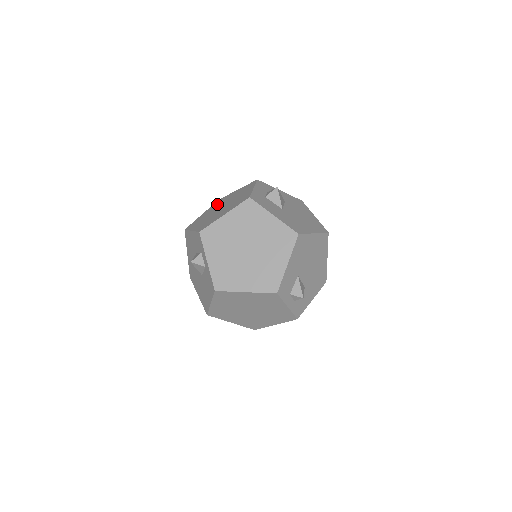
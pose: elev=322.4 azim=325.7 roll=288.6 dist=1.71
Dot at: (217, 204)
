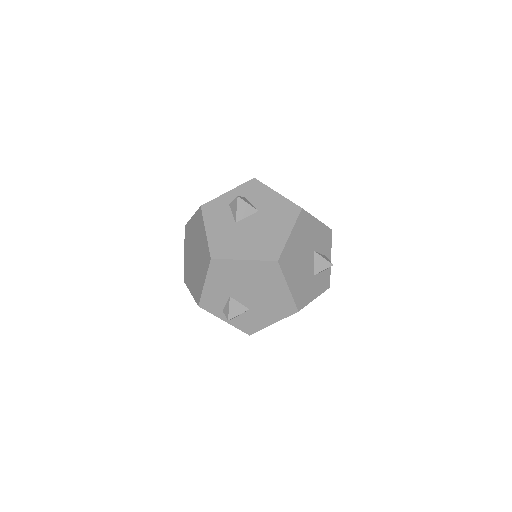
Dot at: occluded
